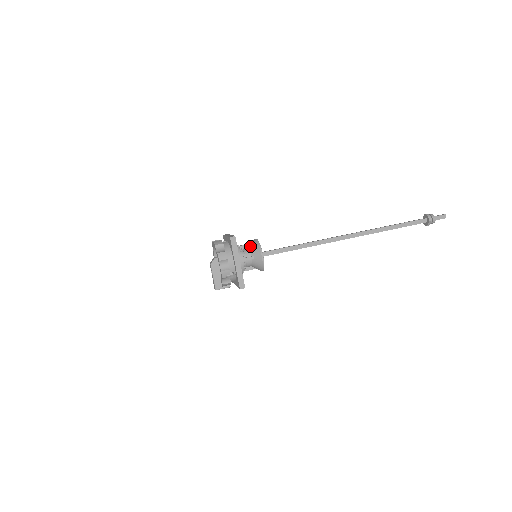
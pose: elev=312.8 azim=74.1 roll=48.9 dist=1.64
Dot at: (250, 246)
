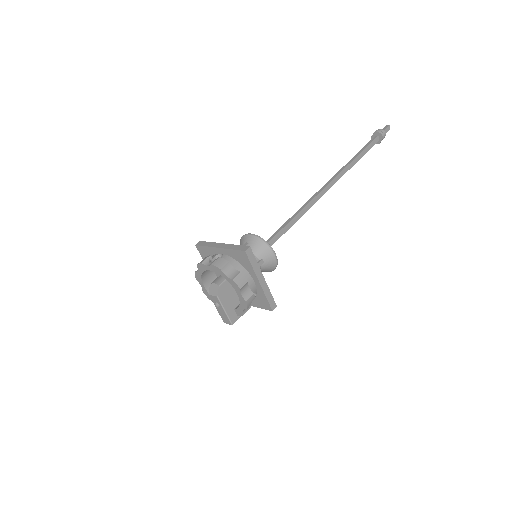
Dot at: occluded
